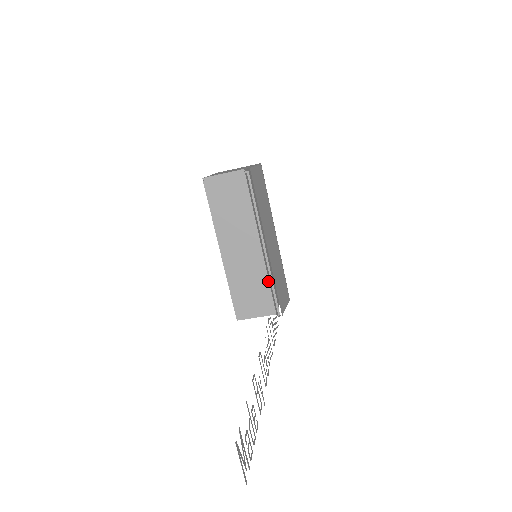
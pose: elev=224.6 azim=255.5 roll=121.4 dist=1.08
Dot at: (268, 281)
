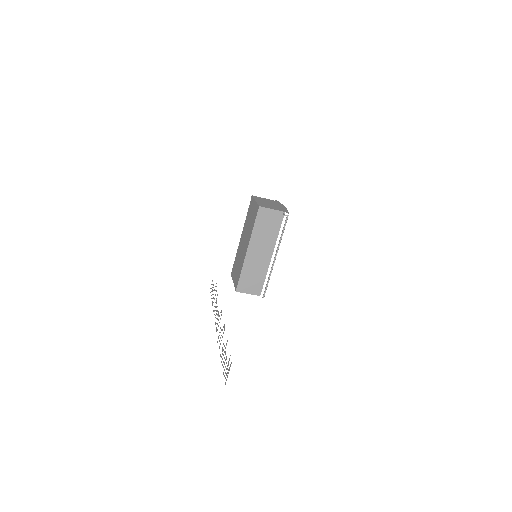
Dot at: (265, 276)
